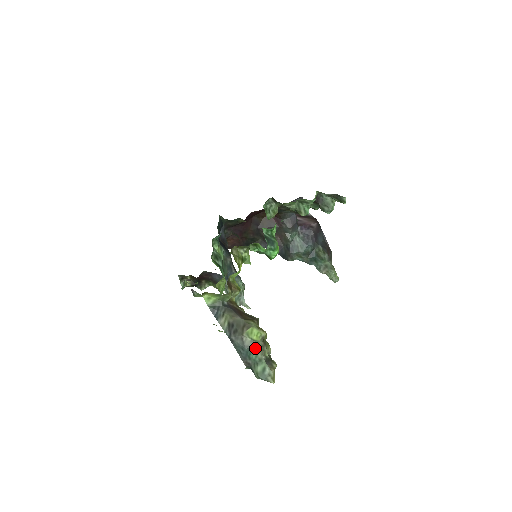
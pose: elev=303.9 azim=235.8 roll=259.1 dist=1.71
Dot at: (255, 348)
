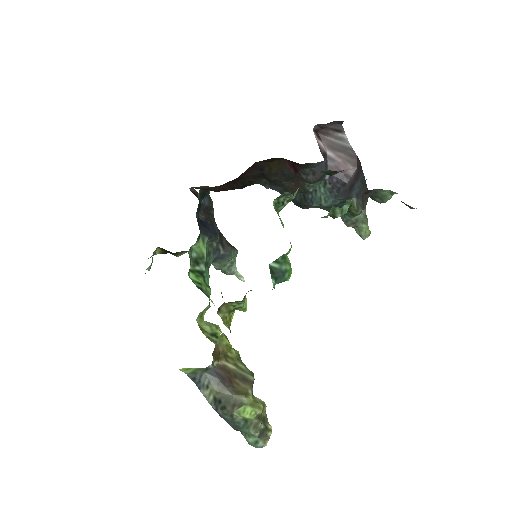
Dot at: (247, 426)
